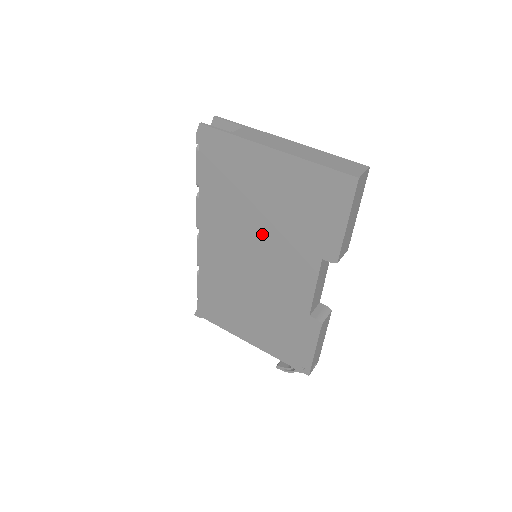
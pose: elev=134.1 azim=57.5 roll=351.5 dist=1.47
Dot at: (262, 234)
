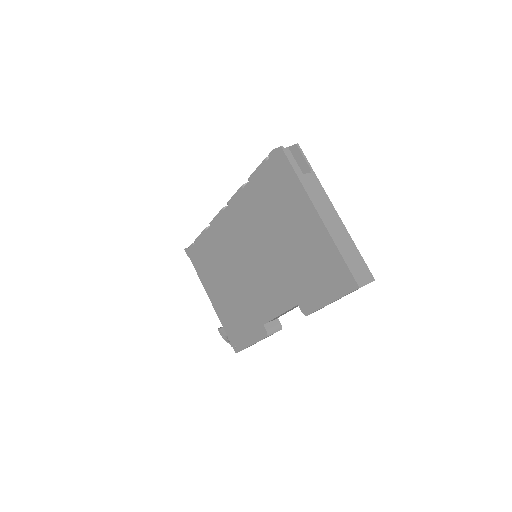
Dot at: (270, 253)
